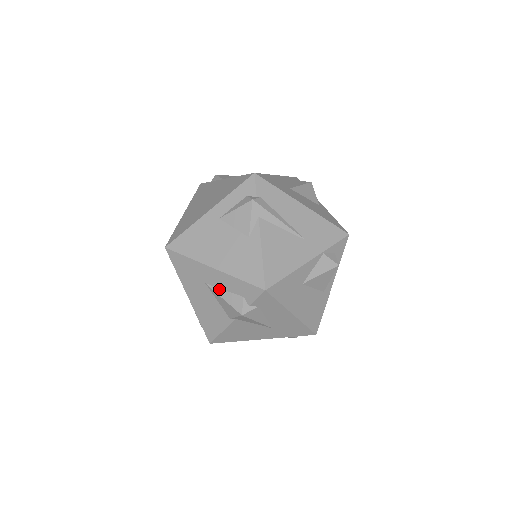
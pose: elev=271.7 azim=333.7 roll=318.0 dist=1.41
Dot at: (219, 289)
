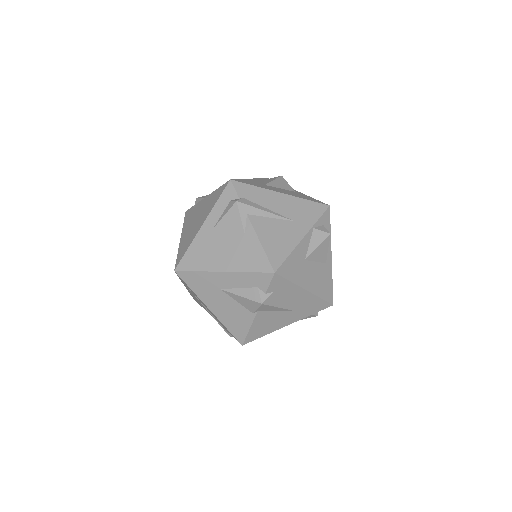
Dot at: (234, 289)
